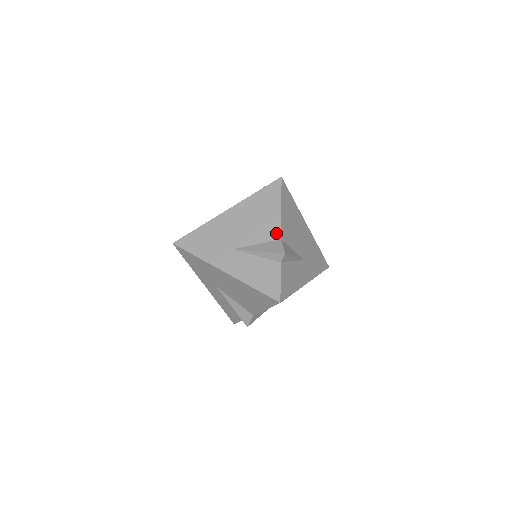
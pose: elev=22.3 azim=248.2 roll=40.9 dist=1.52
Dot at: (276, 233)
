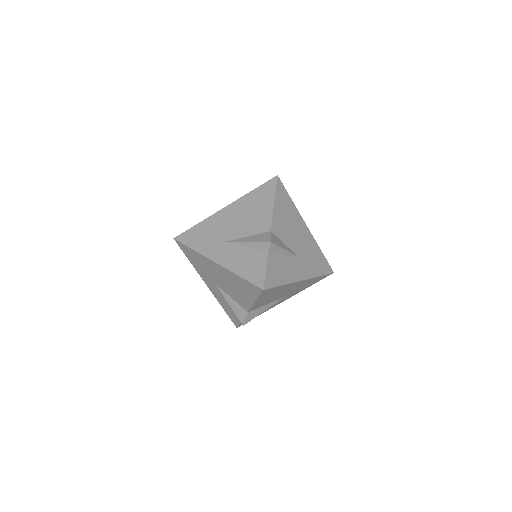
Dot at: (267, 225)
